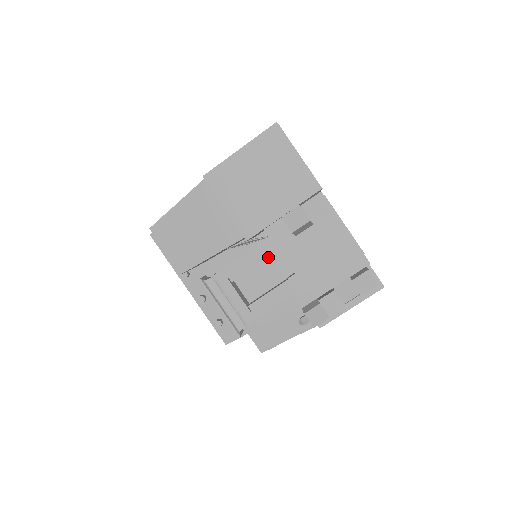
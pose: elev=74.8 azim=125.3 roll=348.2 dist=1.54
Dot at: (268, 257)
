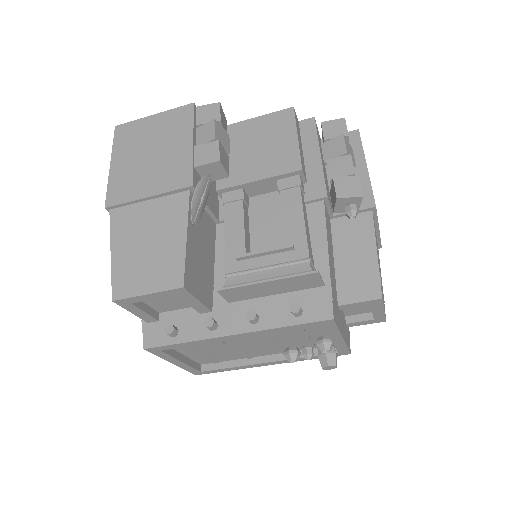
Dot at: (248, 214)
